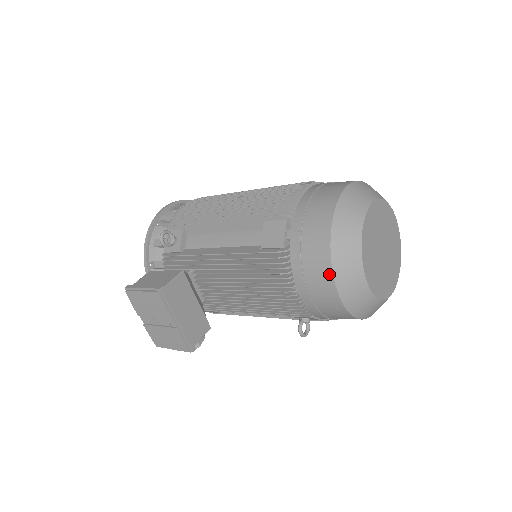
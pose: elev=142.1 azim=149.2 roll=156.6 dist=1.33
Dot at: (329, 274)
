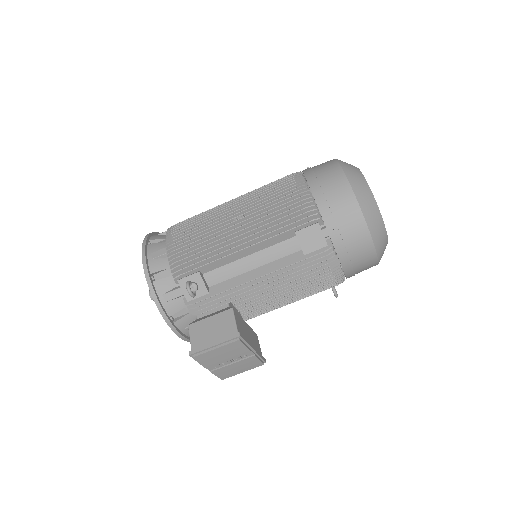
Dot at: (371, 248)
